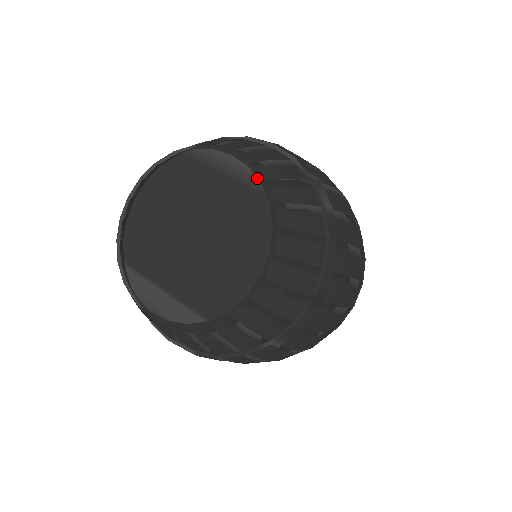
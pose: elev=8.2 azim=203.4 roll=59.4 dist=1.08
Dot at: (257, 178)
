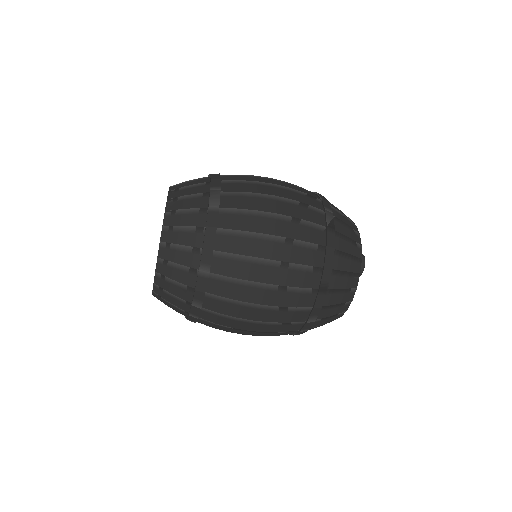
Dot at: occluded
